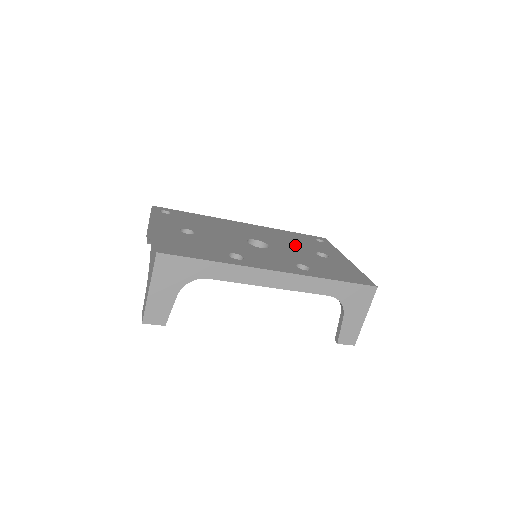
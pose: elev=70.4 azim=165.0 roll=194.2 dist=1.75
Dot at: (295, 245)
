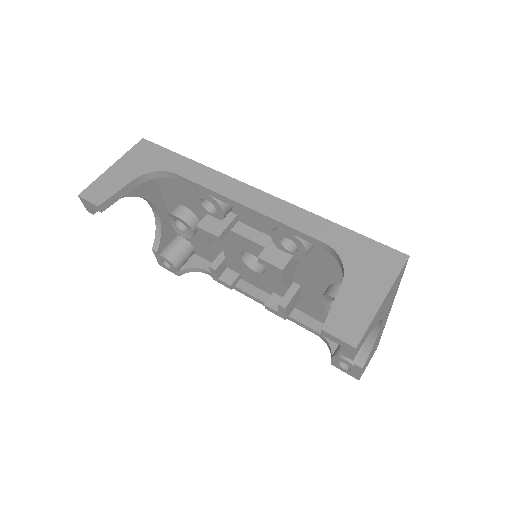
Dot at: occluded
